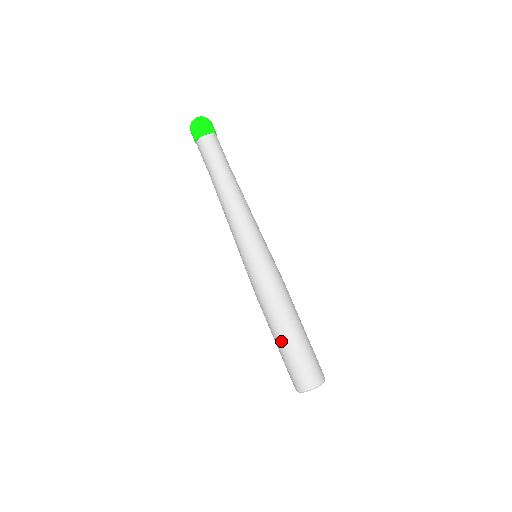
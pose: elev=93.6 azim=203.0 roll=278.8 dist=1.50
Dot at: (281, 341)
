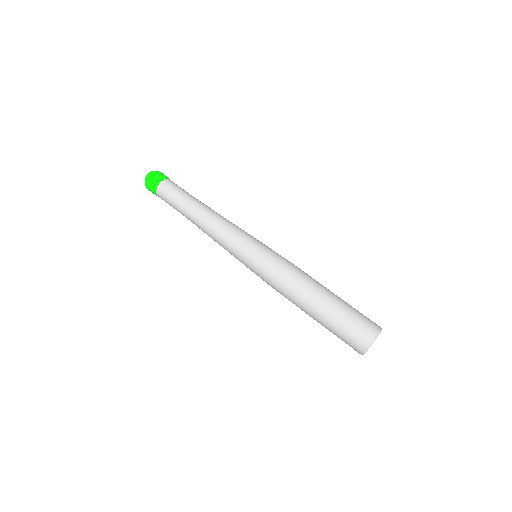
Dot at: (319, 315)
